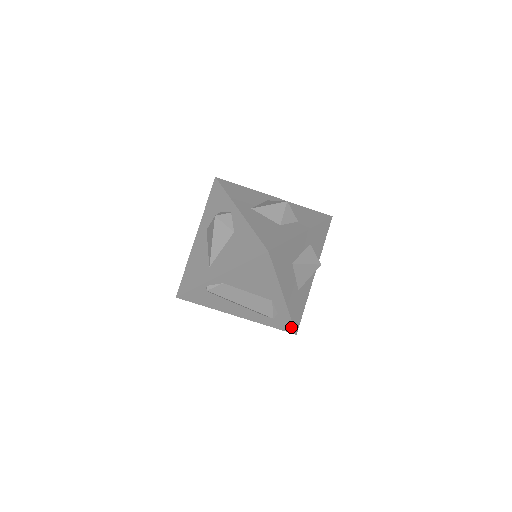
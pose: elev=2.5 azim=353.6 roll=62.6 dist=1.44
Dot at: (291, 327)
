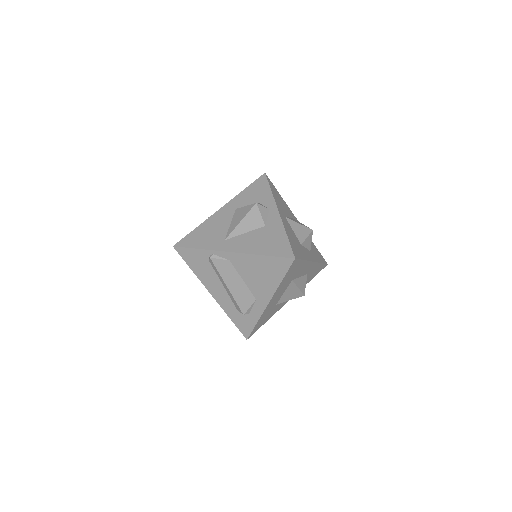
Dot at: (249, 331)
